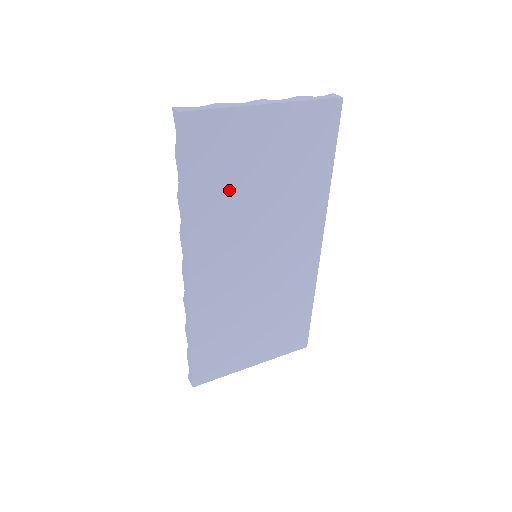
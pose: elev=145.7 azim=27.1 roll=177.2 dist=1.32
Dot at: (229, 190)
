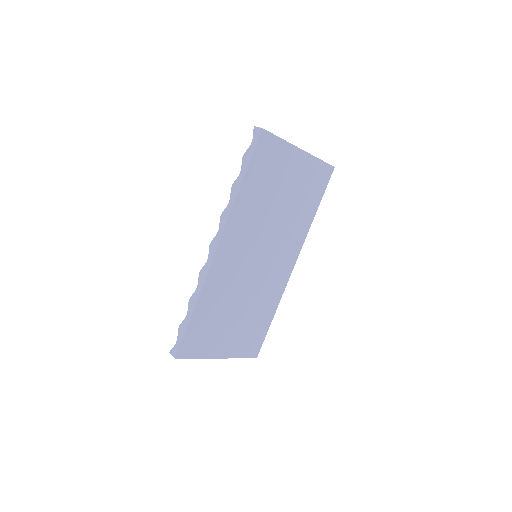
Dot at: (264, 194)
